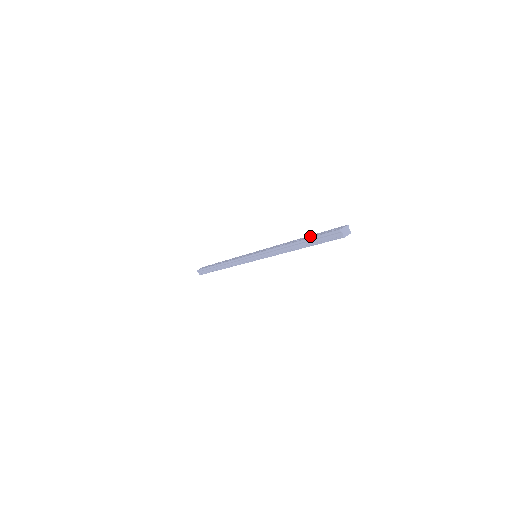
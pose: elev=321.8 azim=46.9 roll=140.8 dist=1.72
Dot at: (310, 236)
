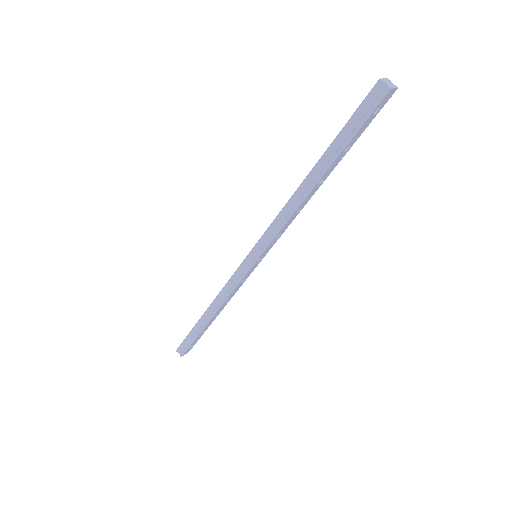
Dot at: occluded
